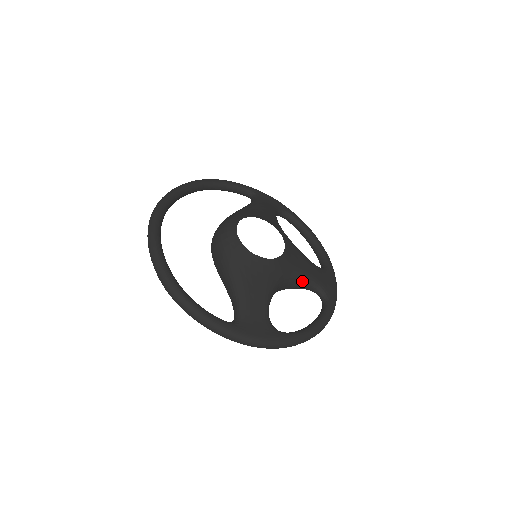
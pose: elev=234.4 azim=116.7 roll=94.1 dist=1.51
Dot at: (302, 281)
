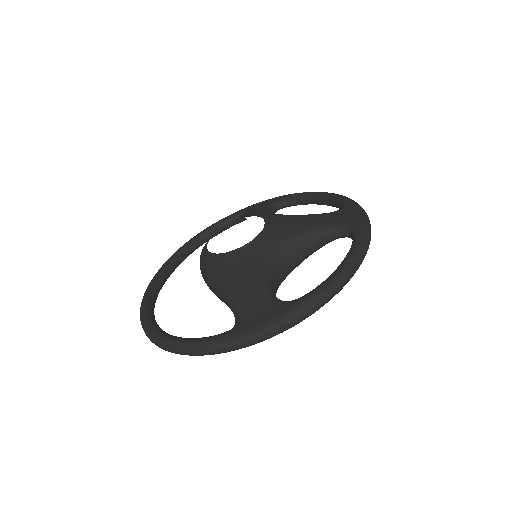
Dot at: (308, 237)
